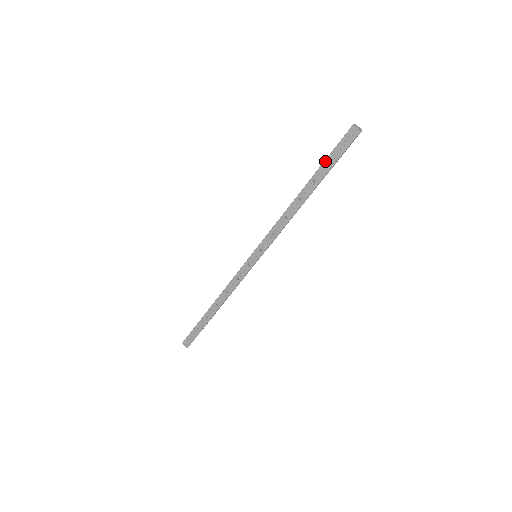
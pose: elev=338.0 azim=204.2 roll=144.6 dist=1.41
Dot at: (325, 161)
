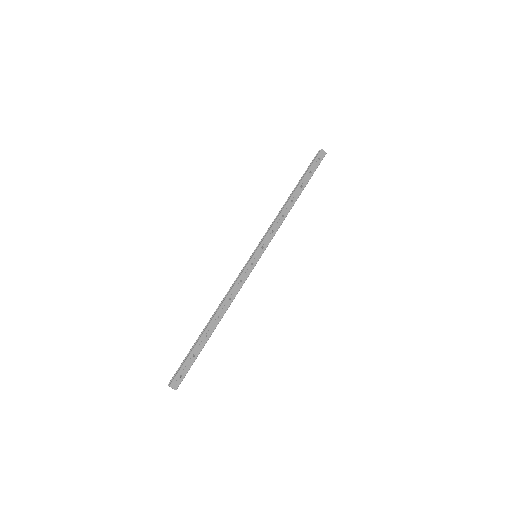
Dot at: (307, 172)
